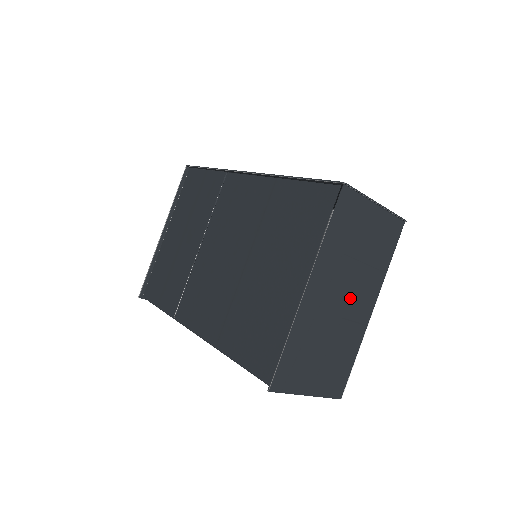
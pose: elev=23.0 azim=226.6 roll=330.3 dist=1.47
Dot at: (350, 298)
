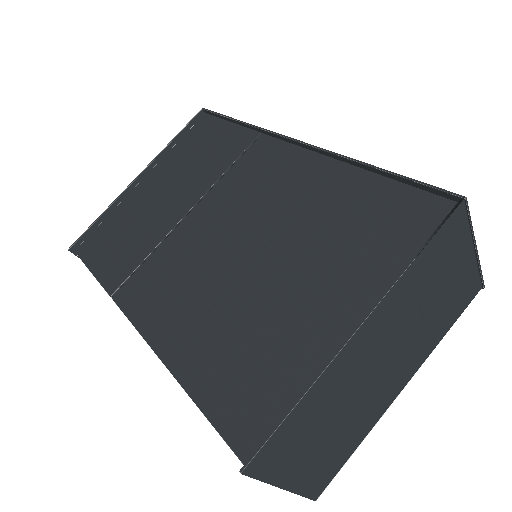
Dot at: (391, 364)
